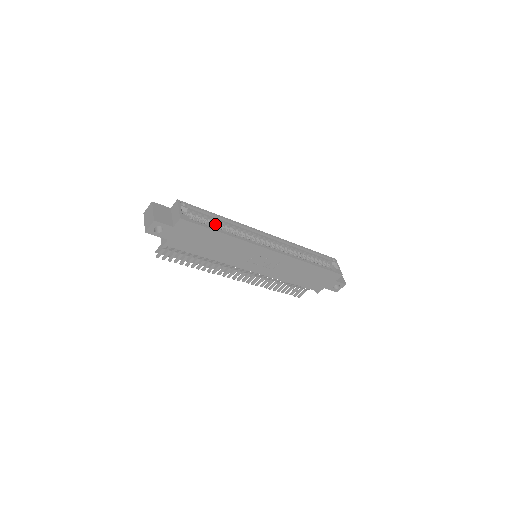
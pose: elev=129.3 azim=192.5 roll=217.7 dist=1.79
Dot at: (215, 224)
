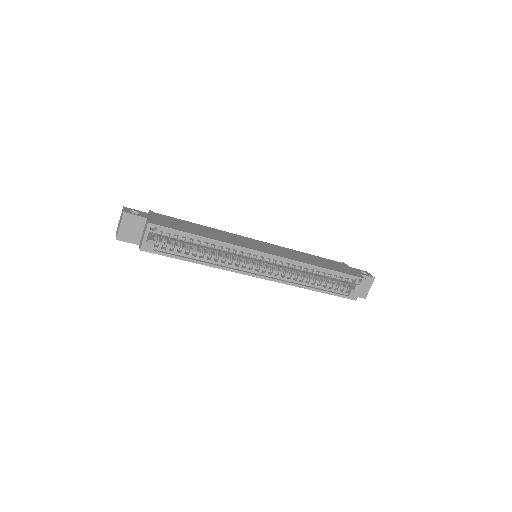
Dot at: (195, 243)
